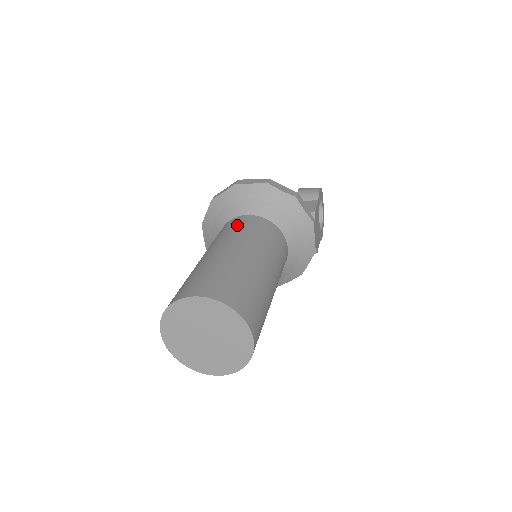
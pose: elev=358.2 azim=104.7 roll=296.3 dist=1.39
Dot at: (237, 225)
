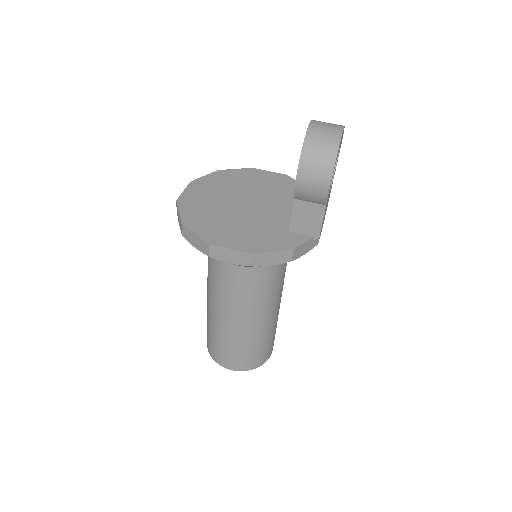
Dot at: (231, 285)
